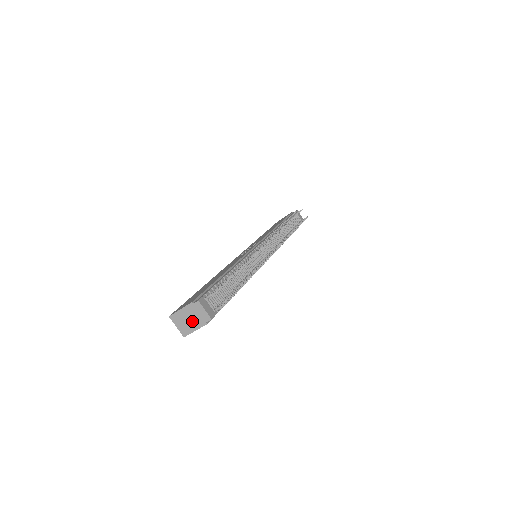
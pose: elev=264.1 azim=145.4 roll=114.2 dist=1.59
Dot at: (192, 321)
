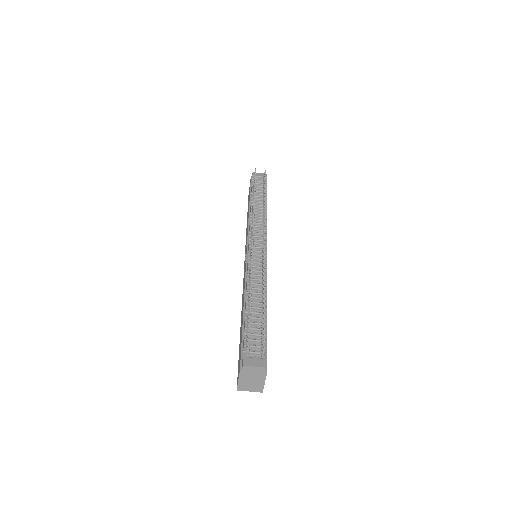
Dot at: (255, 380)
